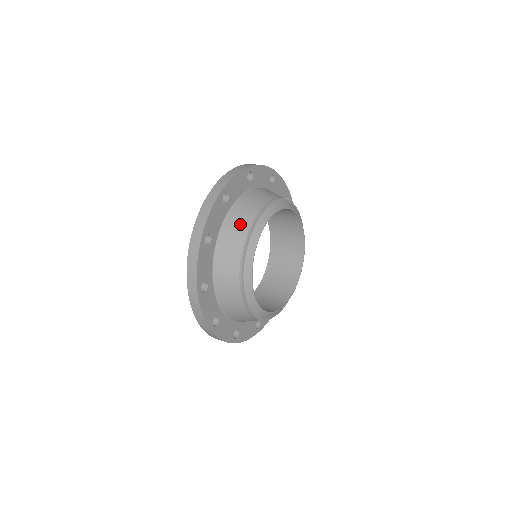
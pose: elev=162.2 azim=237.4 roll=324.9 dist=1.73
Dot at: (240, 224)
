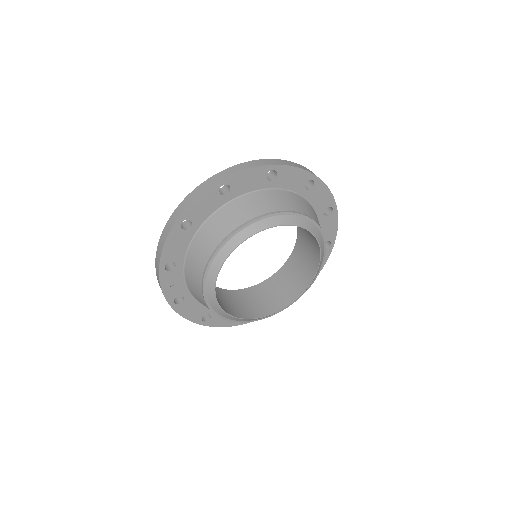
Dot at: (262, 204)
